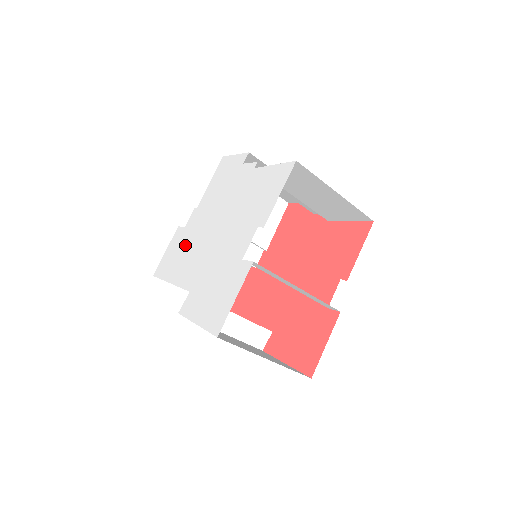
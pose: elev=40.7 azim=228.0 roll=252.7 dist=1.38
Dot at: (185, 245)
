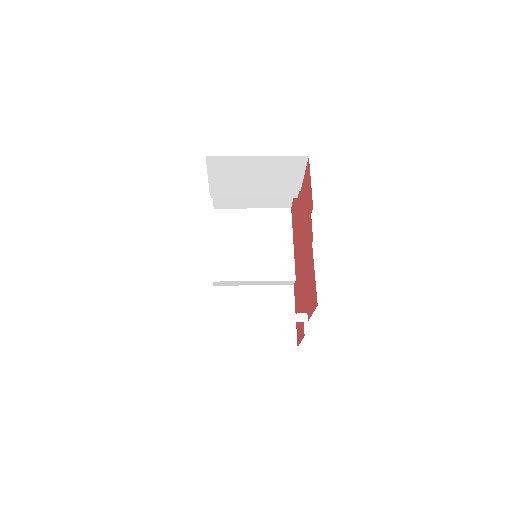
Dot at: occluded
